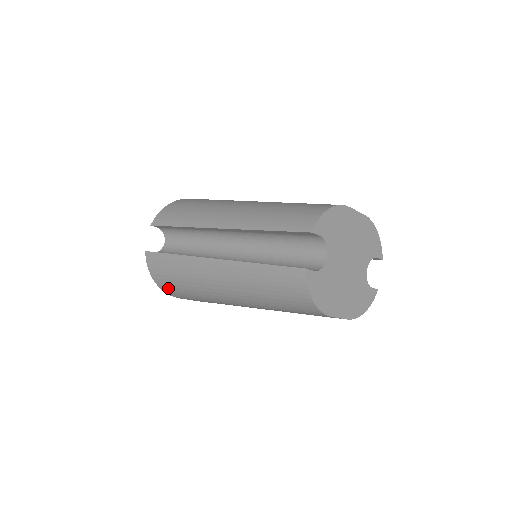
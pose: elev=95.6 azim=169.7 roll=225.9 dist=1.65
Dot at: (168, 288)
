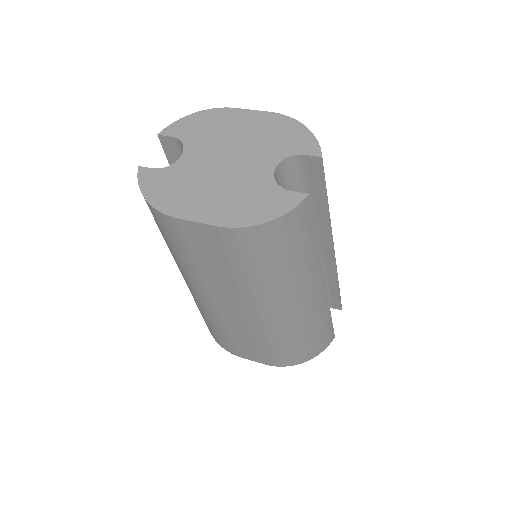
Dot at: (213, 334)
